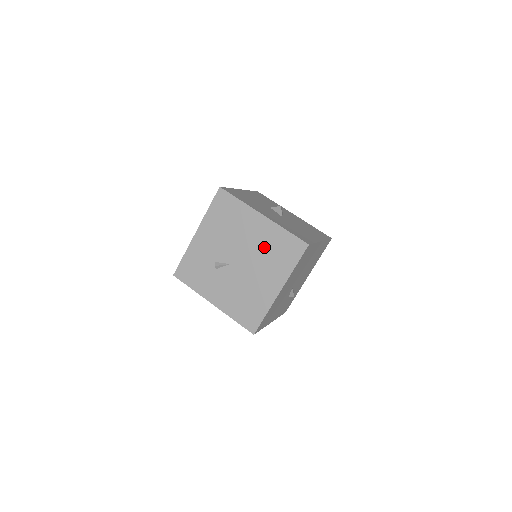
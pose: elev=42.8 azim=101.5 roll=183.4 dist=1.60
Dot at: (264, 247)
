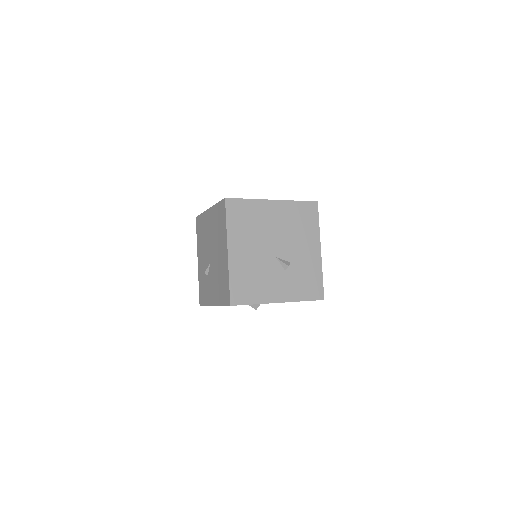
Dot at: (215, 229)
